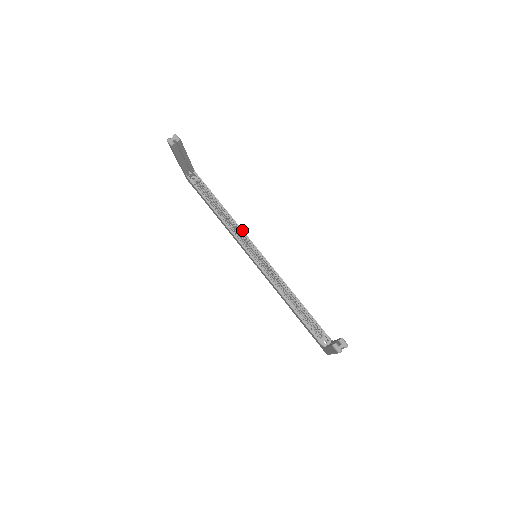
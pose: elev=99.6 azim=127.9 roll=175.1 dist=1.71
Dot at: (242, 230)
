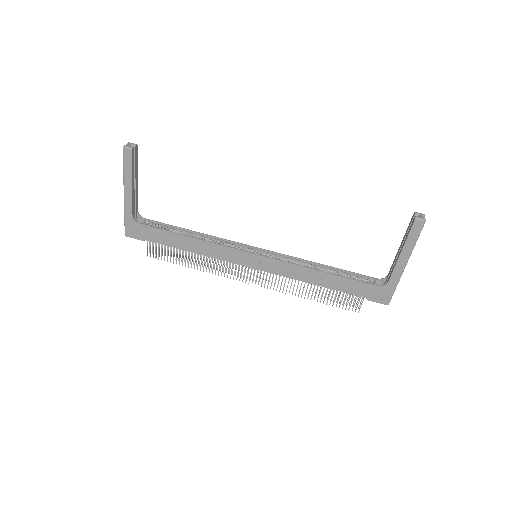
Dot at: (226, 239)
